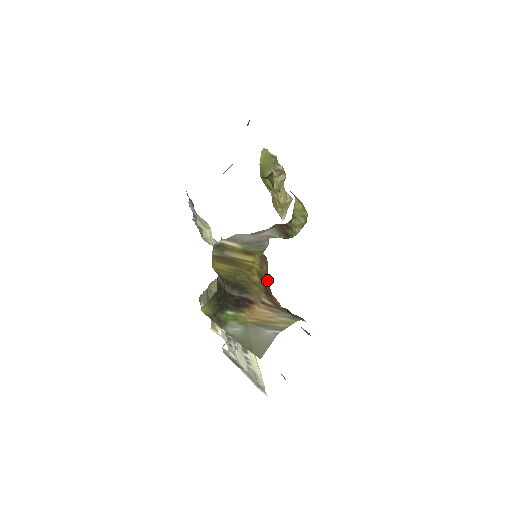
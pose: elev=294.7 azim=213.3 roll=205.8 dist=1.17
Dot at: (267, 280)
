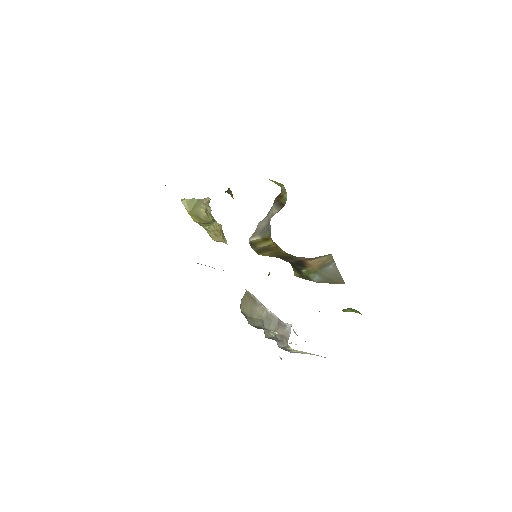
Dot at: occluded
